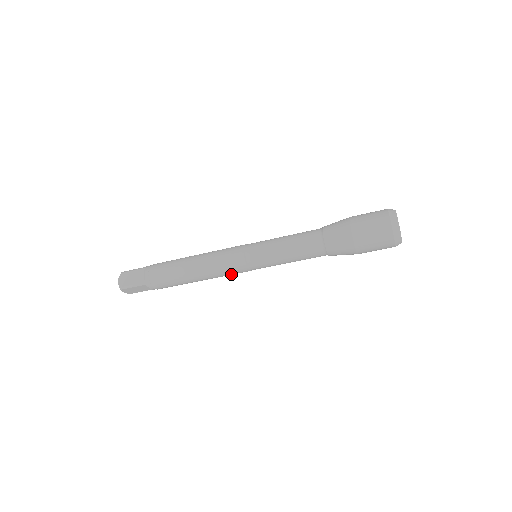
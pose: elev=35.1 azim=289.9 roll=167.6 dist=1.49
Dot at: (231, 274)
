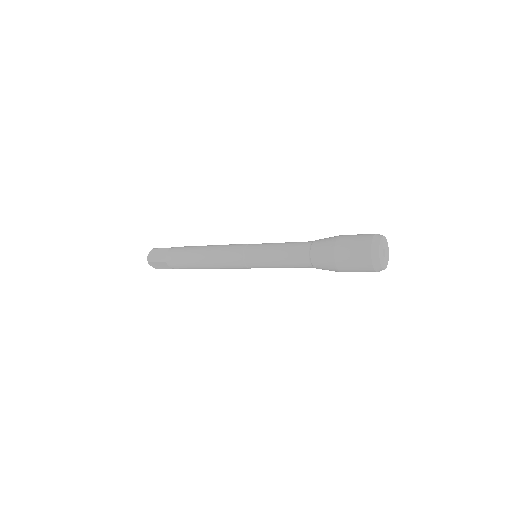
Dot at: occluded
